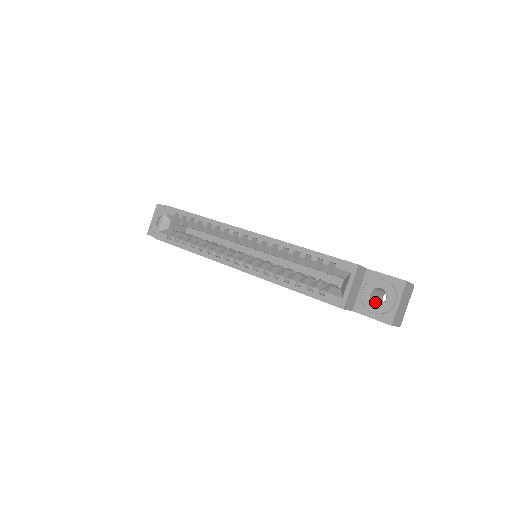
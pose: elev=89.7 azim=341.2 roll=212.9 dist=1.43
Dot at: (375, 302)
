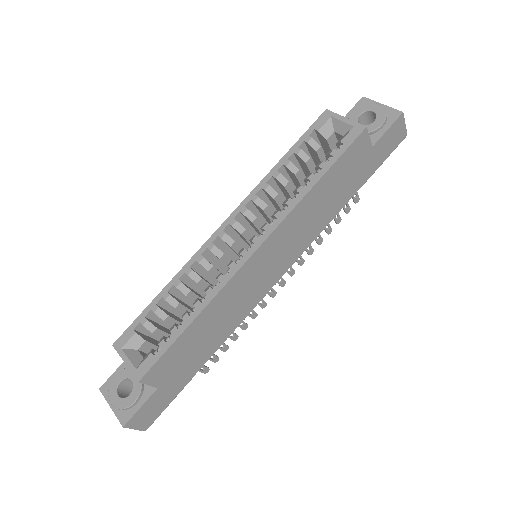
Dot at: occluded
